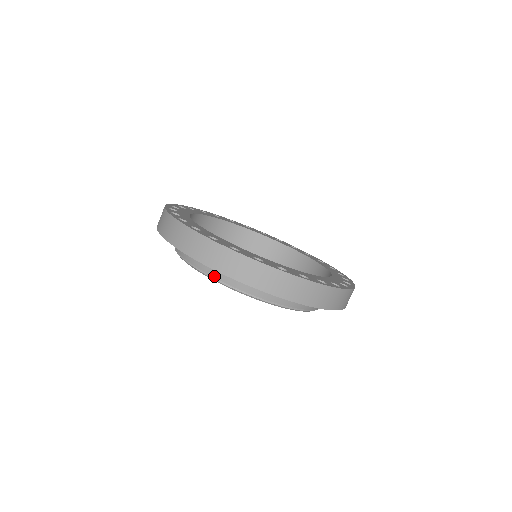
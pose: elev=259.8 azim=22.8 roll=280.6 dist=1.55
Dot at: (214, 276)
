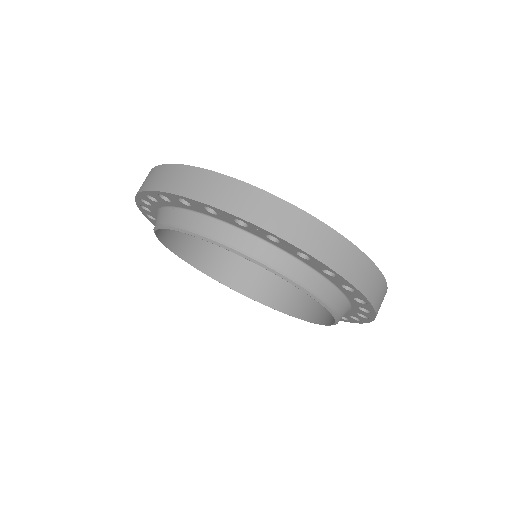
Dot at: (196, 229)
